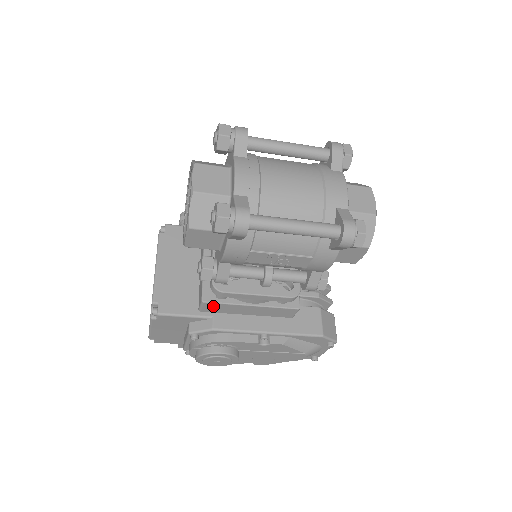
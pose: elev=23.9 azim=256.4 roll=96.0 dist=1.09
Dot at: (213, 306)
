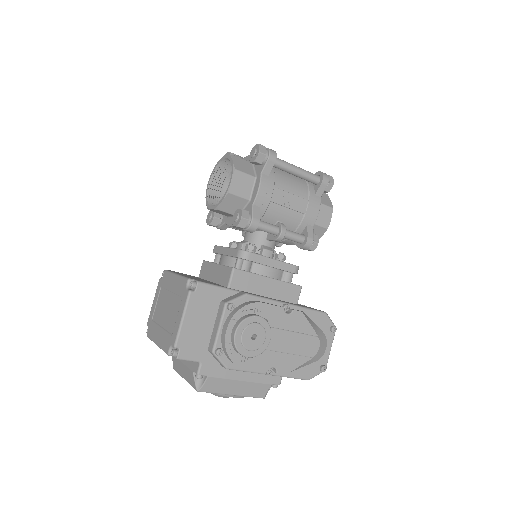
Dot at: (241, 277)
